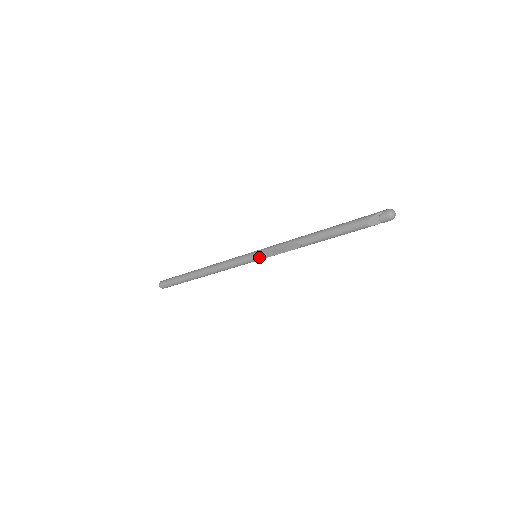
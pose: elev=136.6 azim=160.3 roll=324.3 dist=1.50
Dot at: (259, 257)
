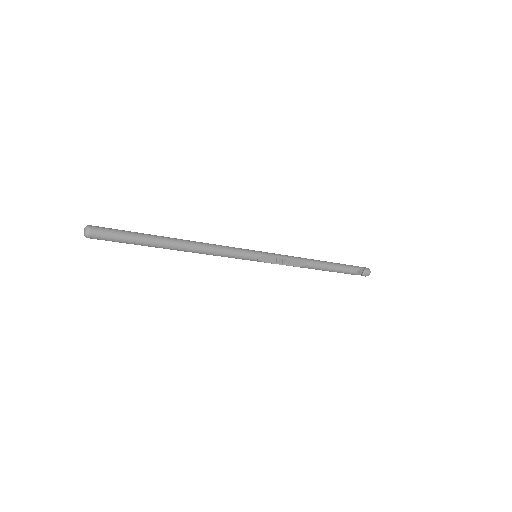
Dot at: (262, 259)
